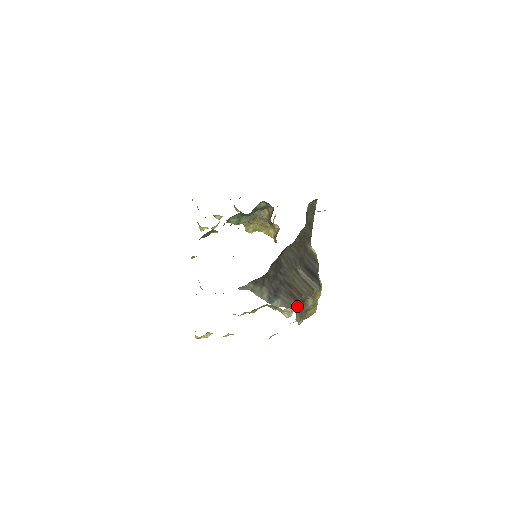
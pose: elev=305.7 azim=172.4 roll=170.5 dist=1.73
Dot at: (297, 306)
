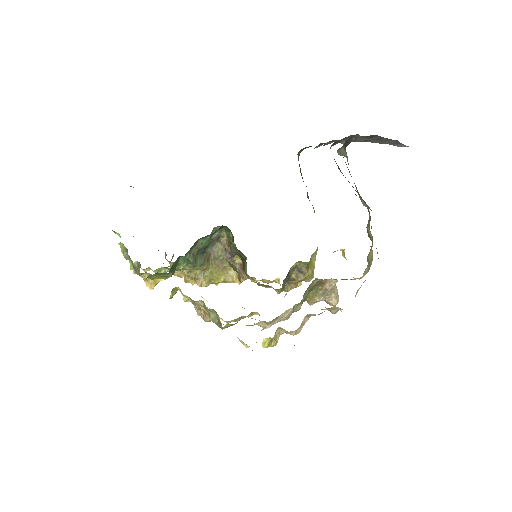
Dot at: occluded
